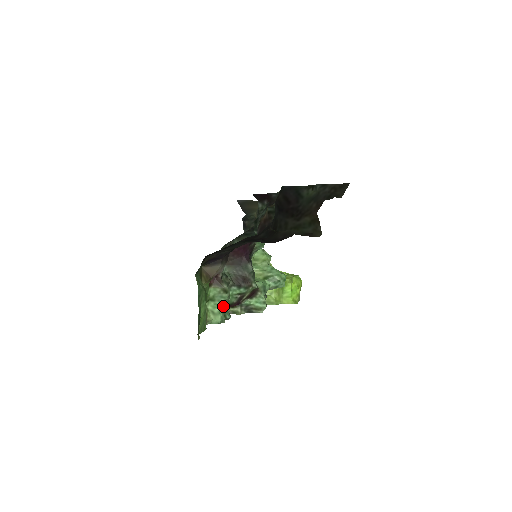
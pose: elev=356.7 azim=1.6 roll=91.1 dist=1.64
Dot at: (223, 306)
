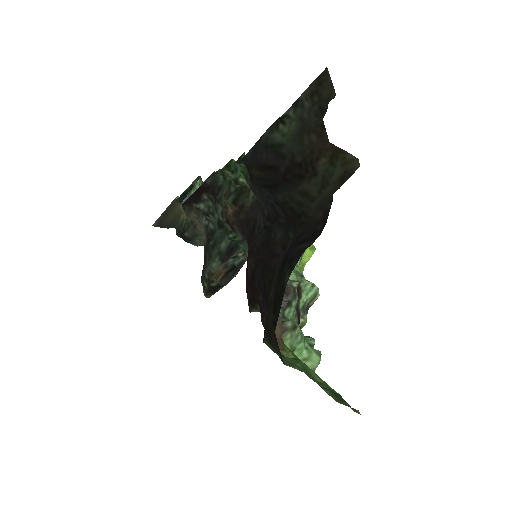
Dot at: (304, 341)
